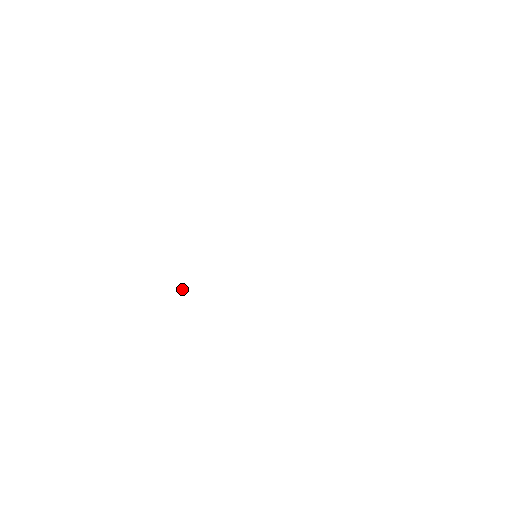
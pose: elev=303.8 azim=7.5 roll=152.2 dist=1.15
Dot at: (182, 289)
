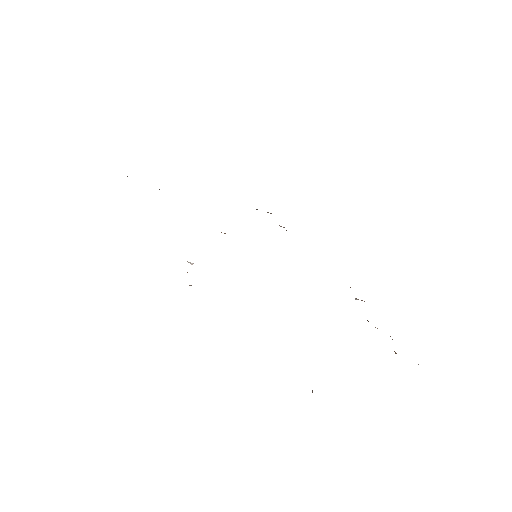
Dot at: occluded
